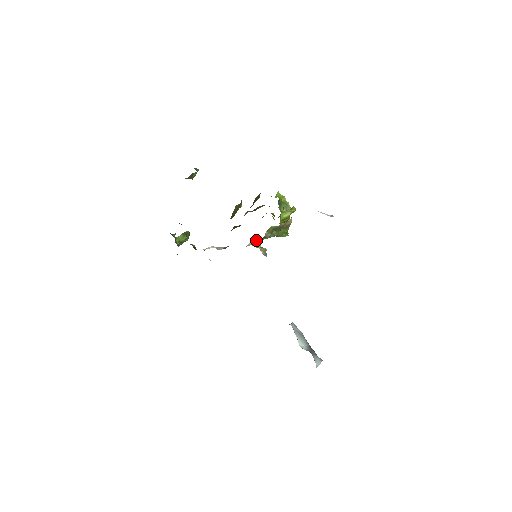
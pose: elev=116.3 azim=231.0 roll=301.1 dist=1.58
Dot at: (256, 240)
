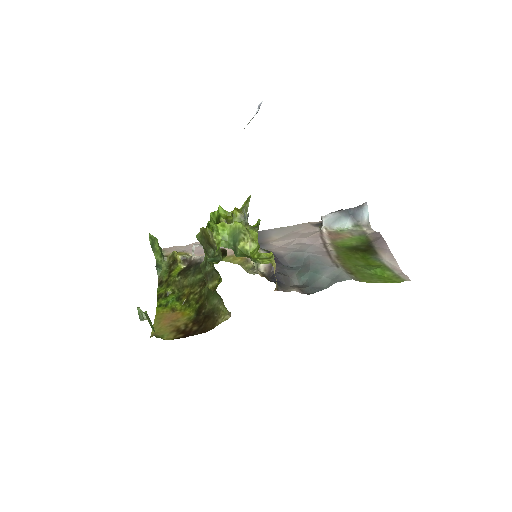
Dot at: occluded
